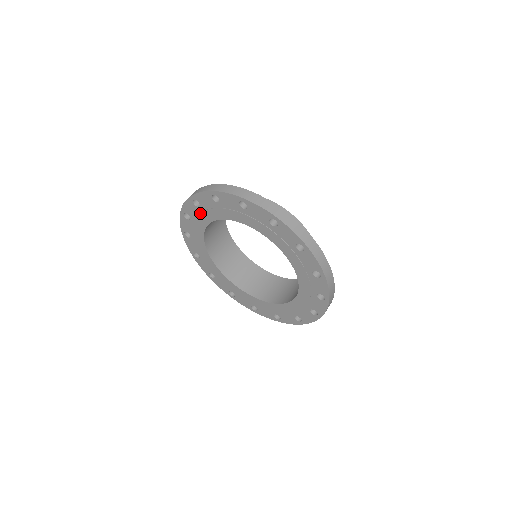
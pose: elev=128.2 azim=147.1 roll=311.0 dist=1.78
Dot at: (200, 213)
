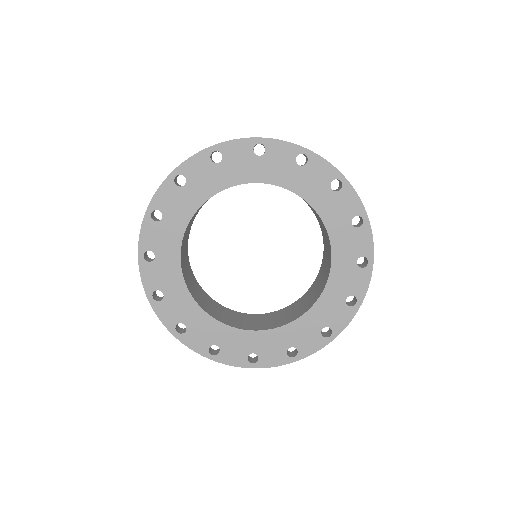
Dot at: (213, 174)
